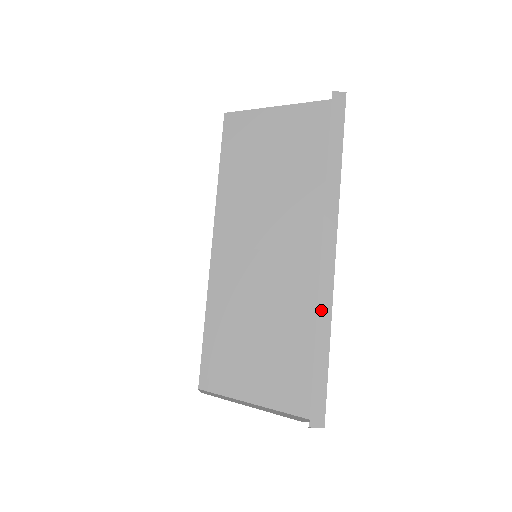
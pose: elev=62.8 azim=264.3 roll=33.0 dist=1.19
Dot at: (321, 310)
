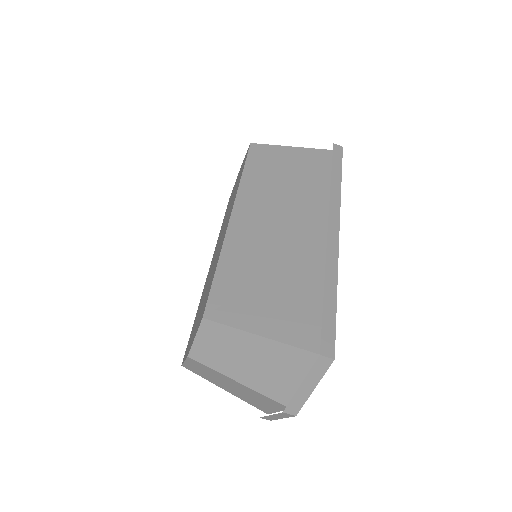
Dot at: (329, 264)
